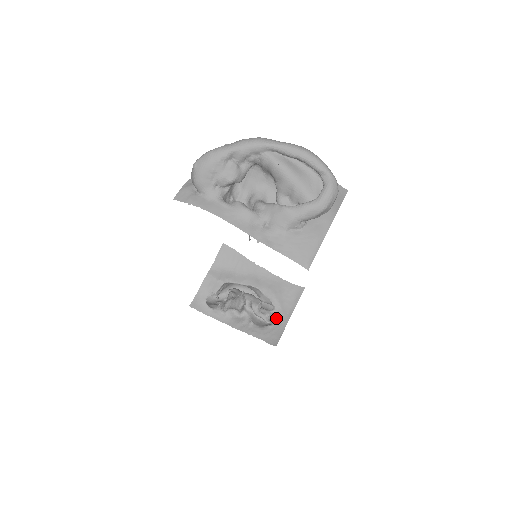
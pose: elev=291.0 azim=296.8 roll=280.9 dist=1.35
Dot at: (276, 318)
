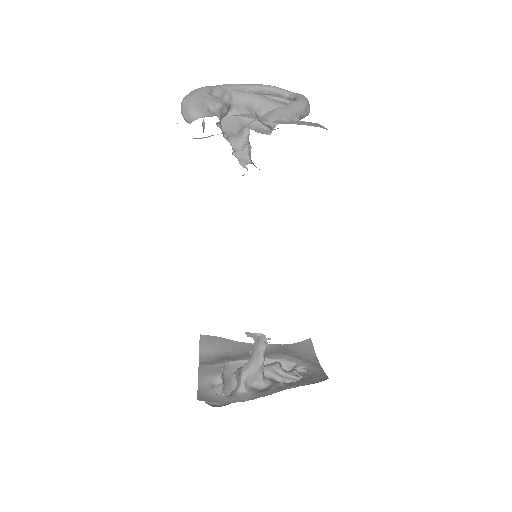
Dot at: occluded
